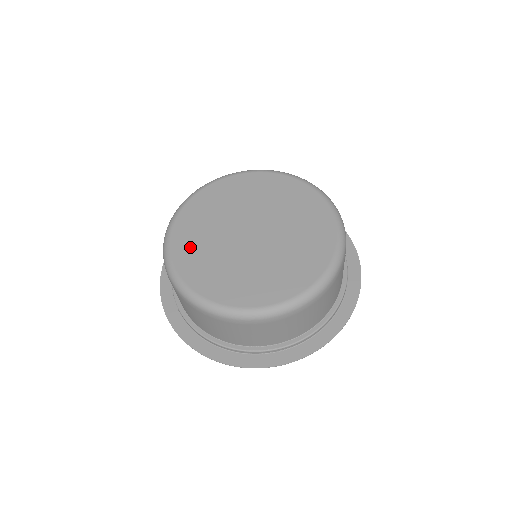
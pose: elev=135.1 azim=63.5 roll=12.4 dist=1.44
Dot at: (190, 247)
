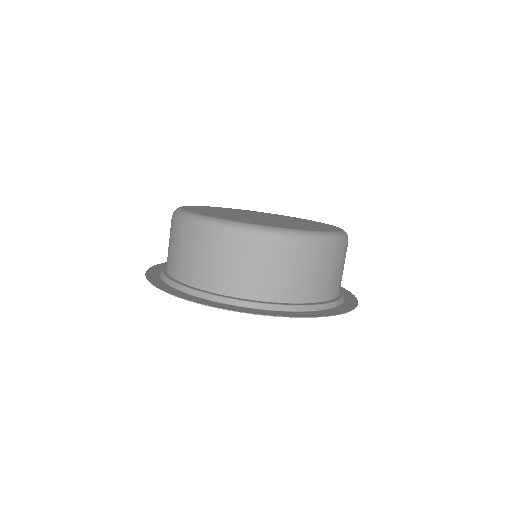
Dot at: (238, 219)
